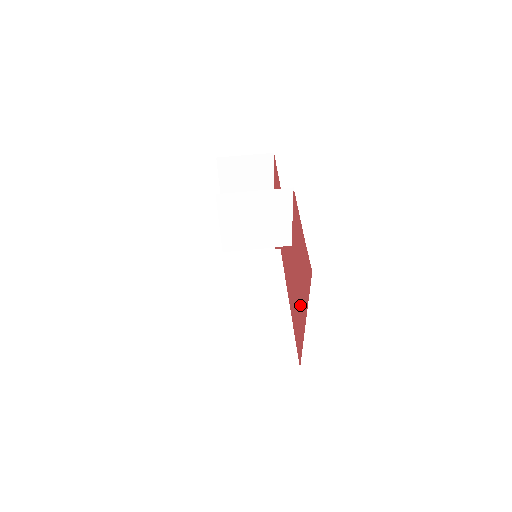
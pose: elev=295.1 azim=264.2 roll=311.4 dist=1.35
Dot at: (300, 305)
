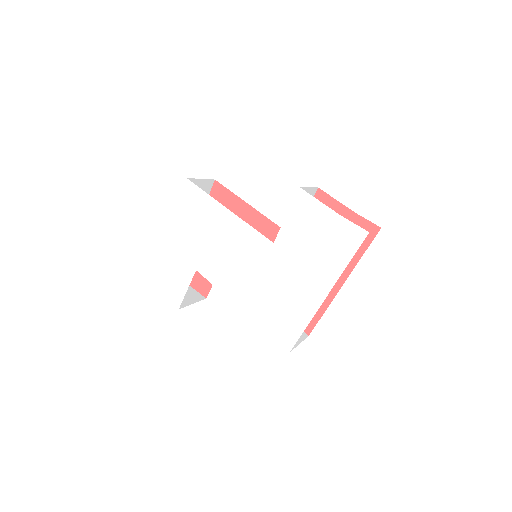
Dot at: occluded
